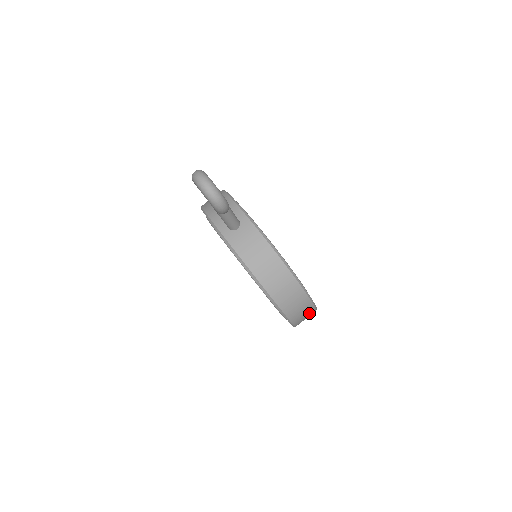
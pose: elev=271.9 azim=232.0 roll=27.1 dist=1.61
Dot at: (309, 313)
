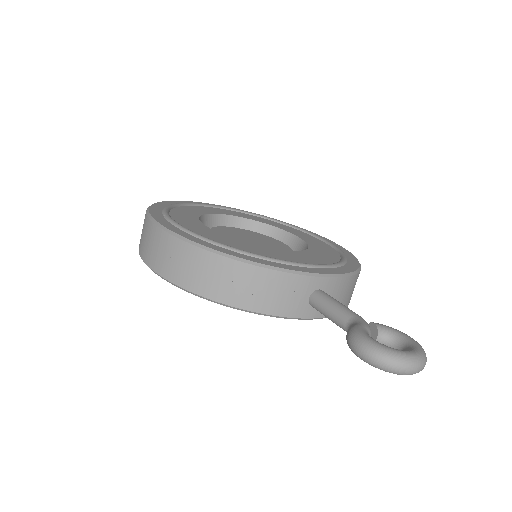
Dot at: occluded
